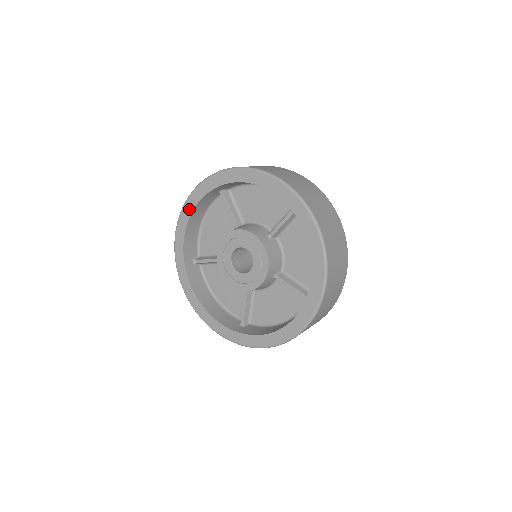
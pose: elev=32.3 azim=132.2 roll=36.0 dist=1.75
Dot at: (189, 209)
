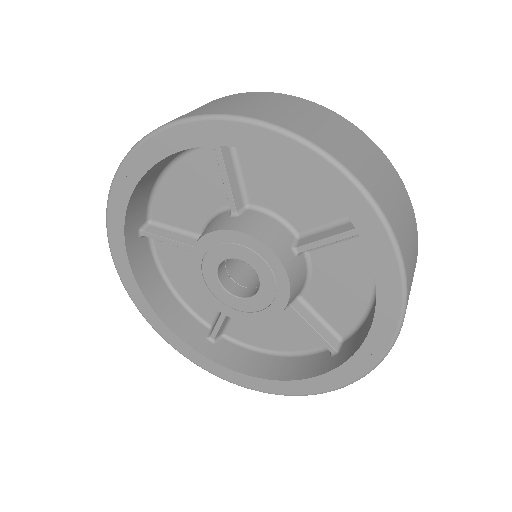
Dot at: (145, 160)
